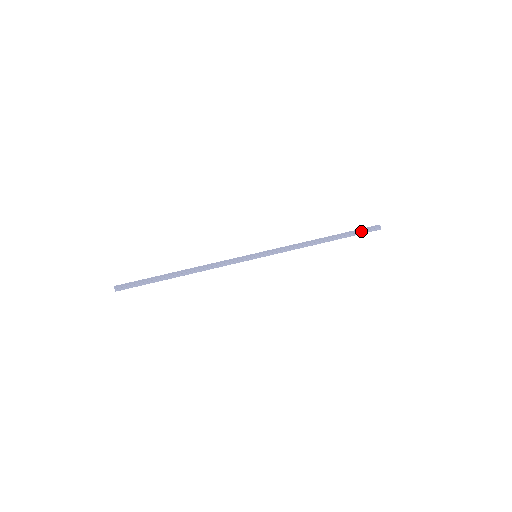
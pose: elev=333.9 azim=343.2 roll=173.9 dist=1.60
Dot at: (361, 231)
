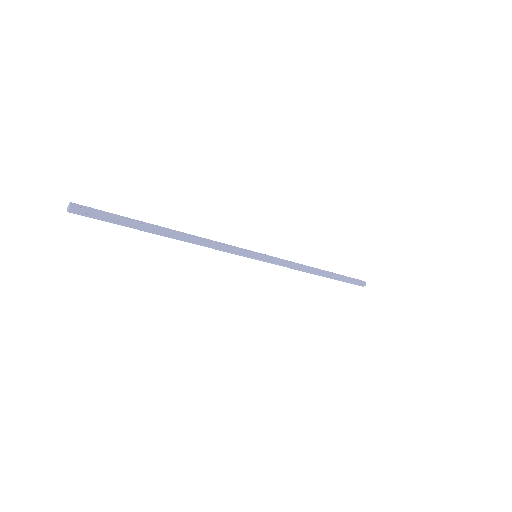
Dot at: (352, 281)
